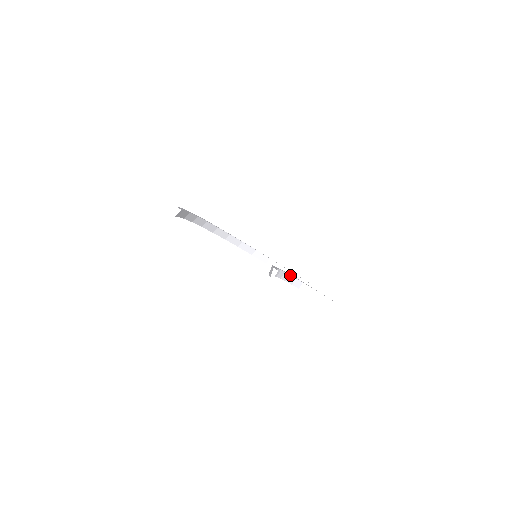
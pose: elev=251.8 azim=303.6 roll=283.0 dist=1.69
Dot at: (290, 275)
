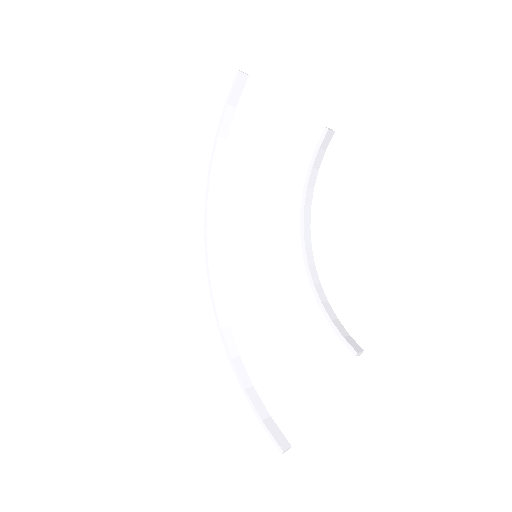
Dot at: (311, 247)
